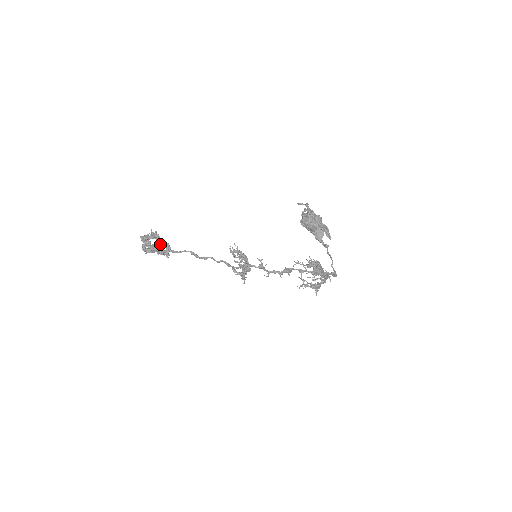
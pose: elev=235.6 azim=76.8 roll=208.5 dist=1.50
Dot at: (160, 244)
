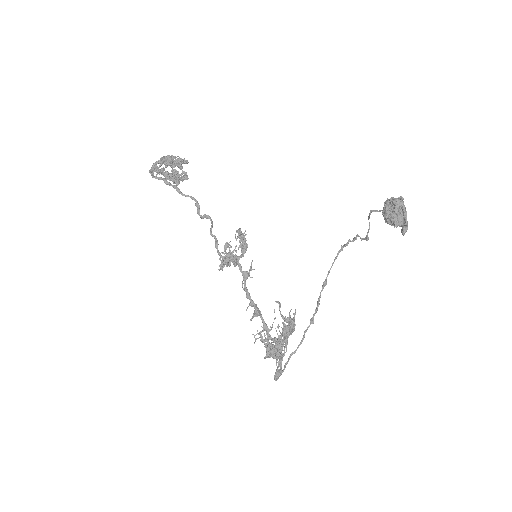
Dot at: occluded
